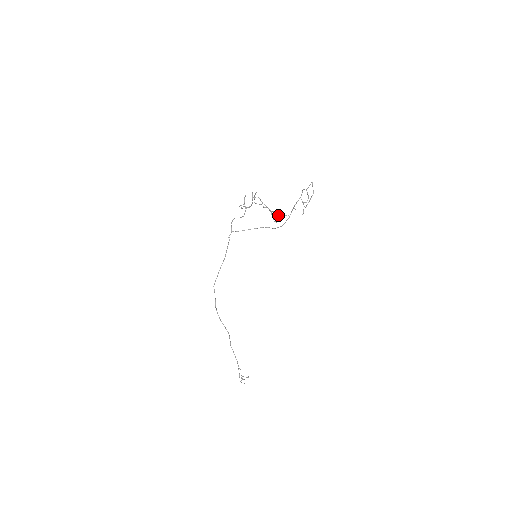
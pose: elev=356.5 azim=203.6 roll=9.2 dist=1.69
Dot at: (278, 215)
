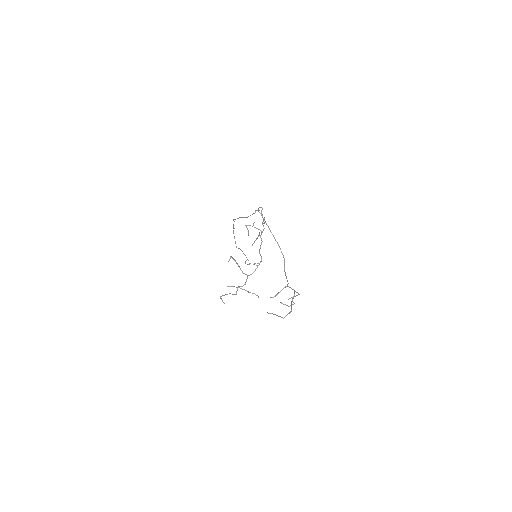
Dot at: (224, 303)
